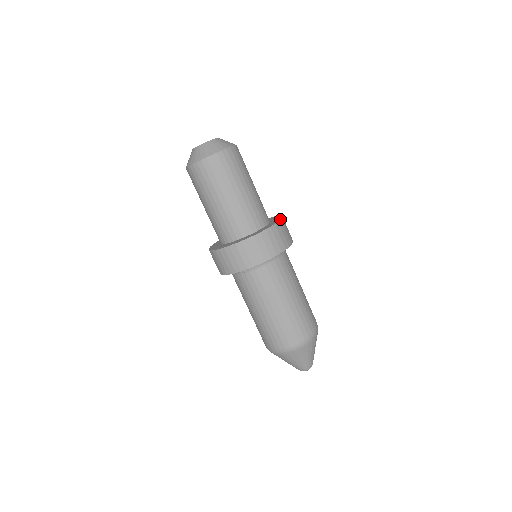
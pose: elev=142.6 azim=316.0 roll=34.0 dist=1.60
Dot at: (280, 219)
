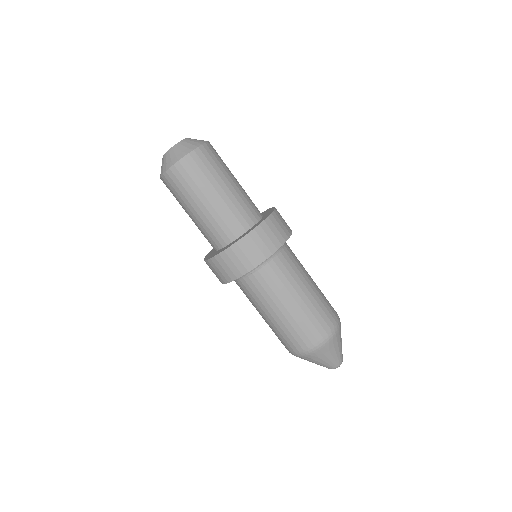
Dot at: (273, 210)
